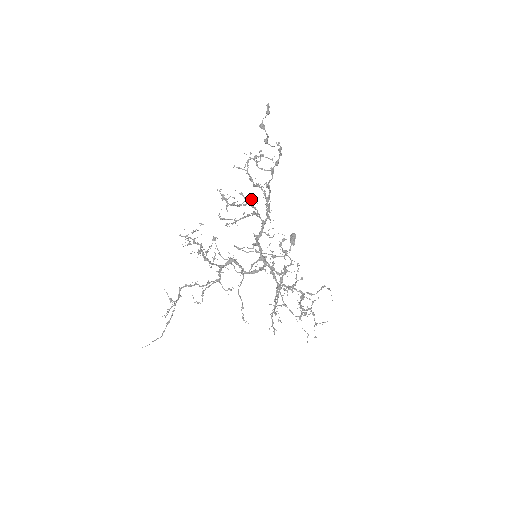
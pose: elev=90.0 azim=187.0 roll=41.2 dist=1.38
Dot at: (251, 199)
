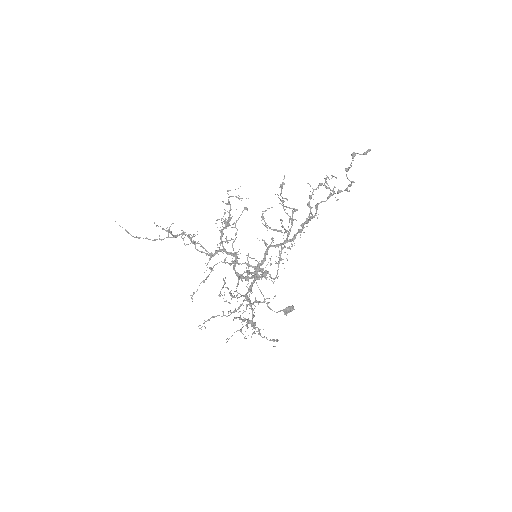
Dot at: (297, 209)
